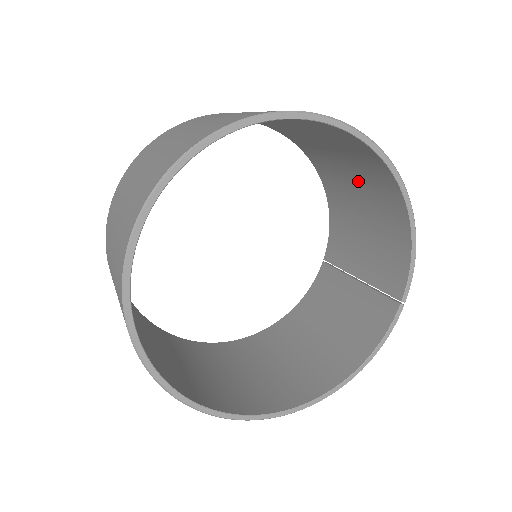
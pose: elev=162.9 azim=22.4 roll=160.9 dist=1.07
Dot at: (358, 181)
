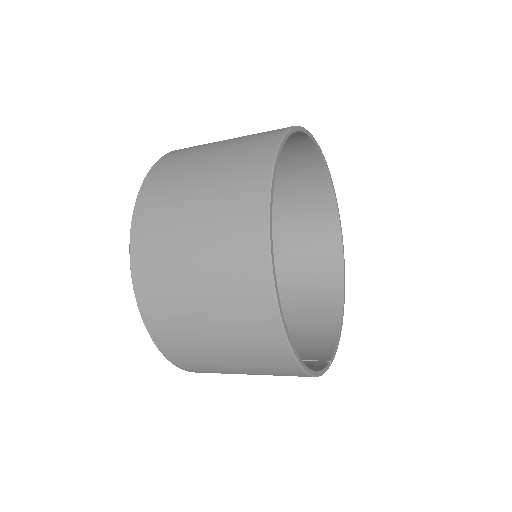
Dot at: (298, 299)
